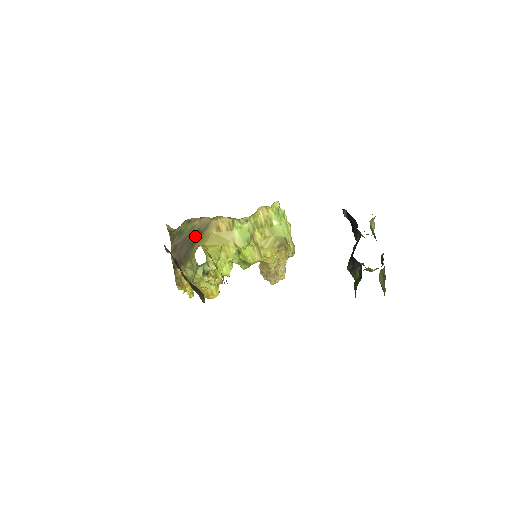
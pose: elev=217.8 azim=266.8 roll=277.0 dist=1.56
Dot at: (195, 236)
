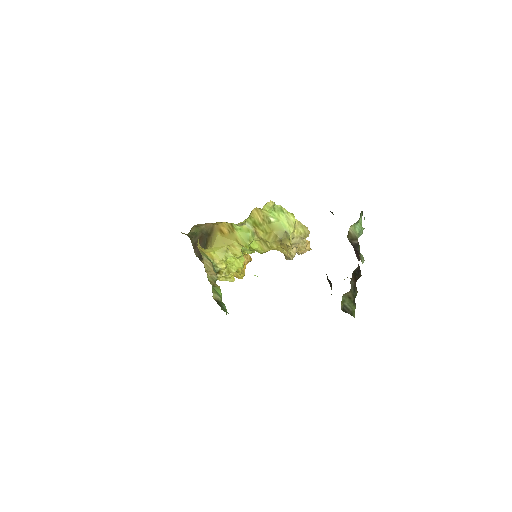
Dot at: (206, 237)
